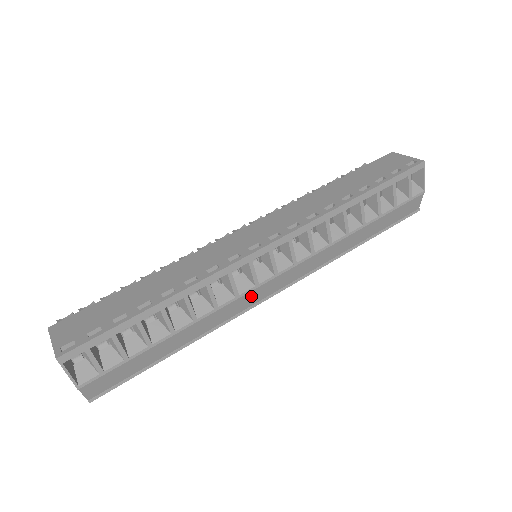
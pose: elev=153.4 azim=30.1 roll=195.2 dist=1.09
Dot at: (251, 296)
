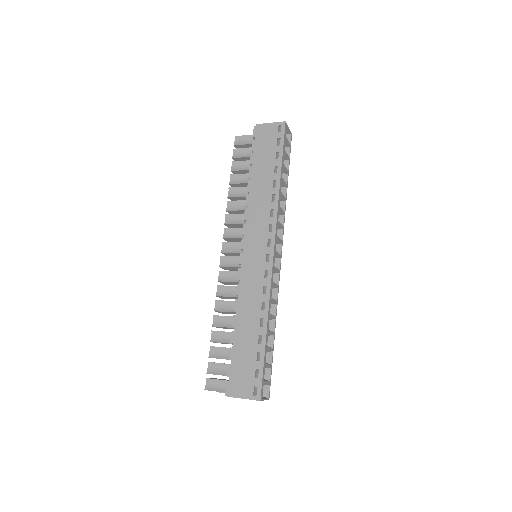
Dot at: occluded
